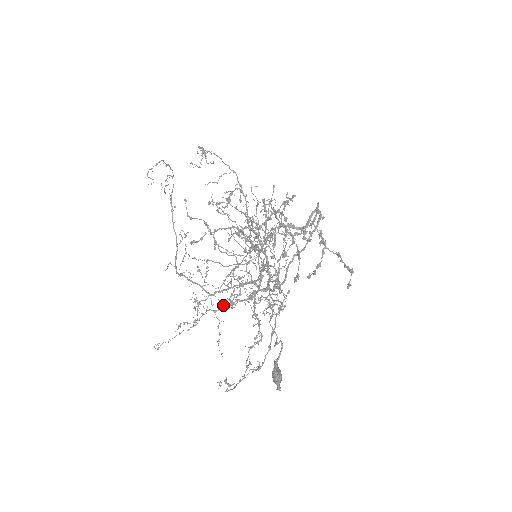
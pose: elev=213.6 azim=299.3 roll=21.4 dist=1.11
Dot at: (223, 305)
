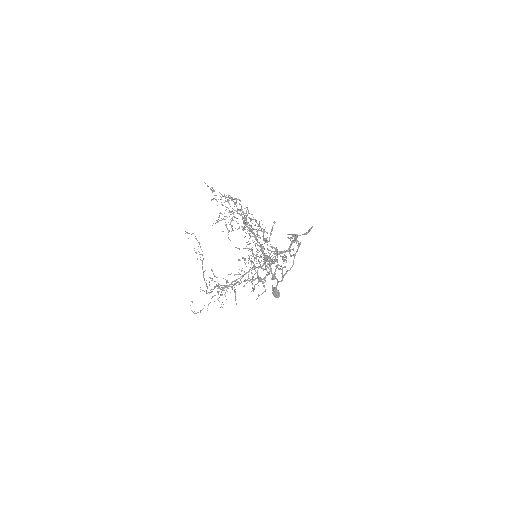
Dot at: occluded
